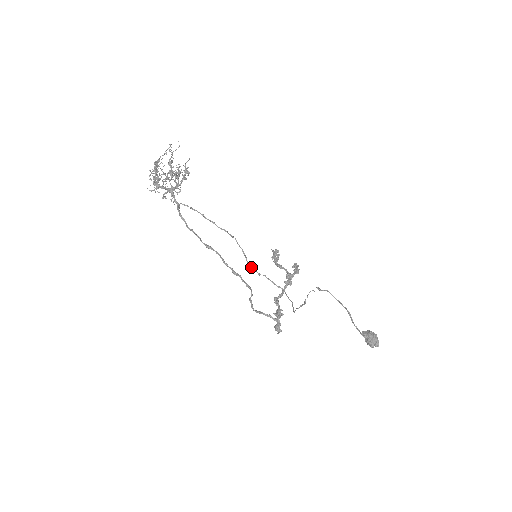
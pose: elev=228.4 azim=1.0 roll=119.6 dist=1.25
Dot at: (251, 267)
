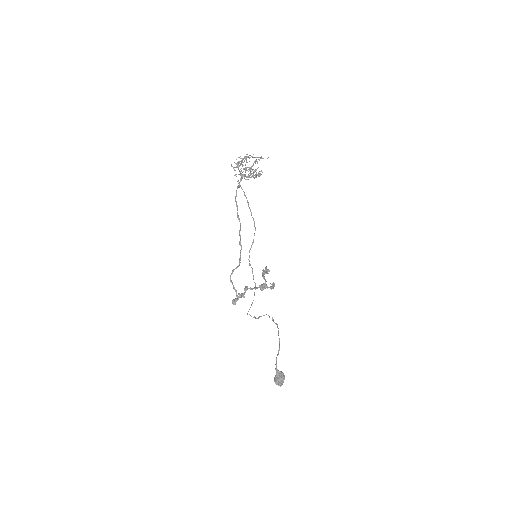
Dot at: (249, 255)
